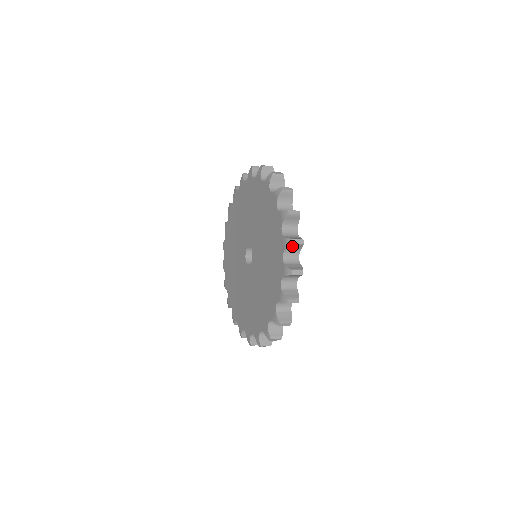
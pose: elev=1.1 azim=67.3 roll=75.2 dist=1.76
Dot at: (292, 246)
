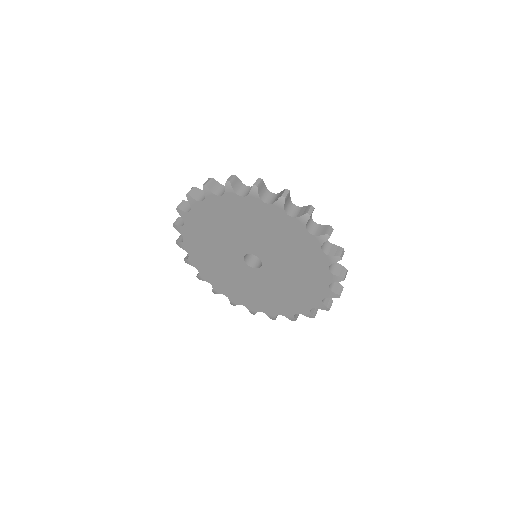
Dot at: (327, 238)
